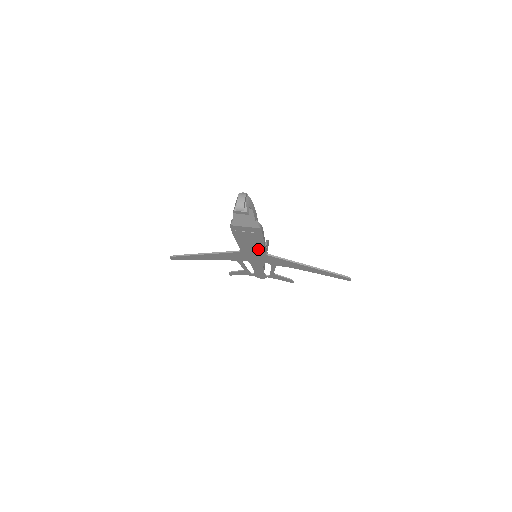
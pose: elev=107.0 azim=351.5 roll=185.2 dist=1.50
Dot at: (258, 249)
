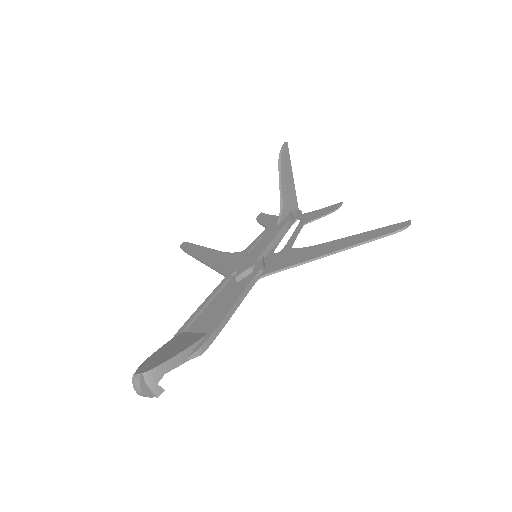
Dot at: occluded
